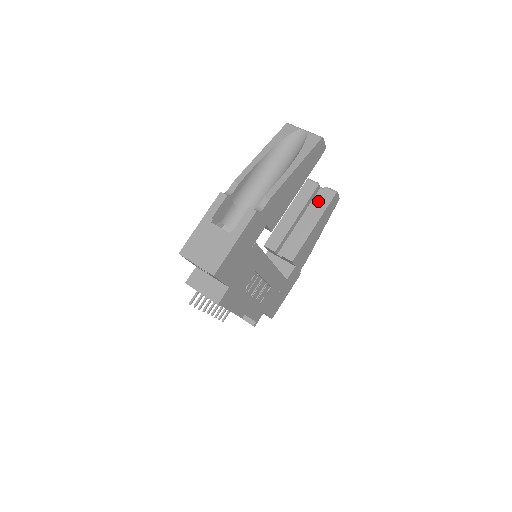
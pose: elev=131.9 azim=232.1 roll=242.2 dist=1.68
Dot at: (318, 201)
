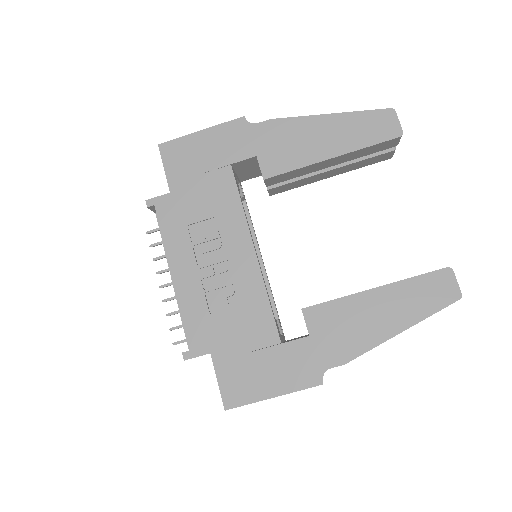
Dot at: occluded
